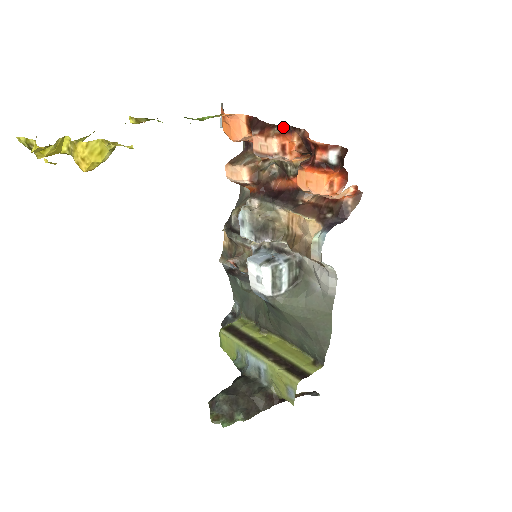
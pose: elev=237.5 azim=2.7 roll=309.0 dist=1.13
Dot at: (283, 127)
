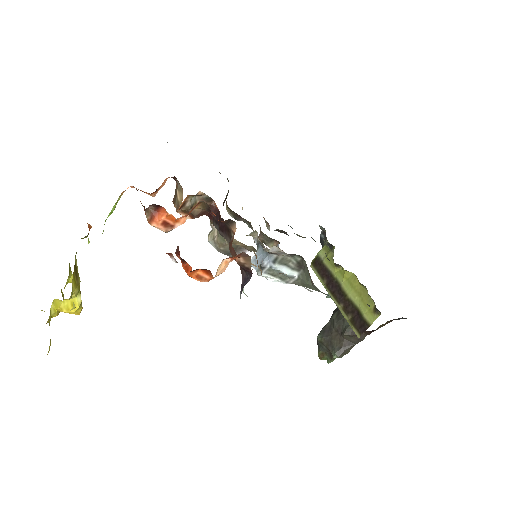
Dot at: (150, 208)
